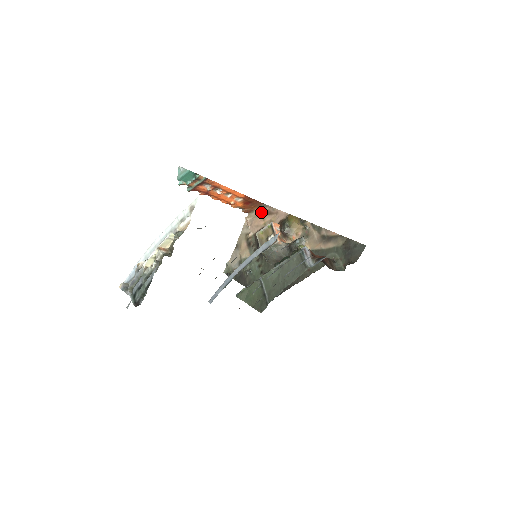
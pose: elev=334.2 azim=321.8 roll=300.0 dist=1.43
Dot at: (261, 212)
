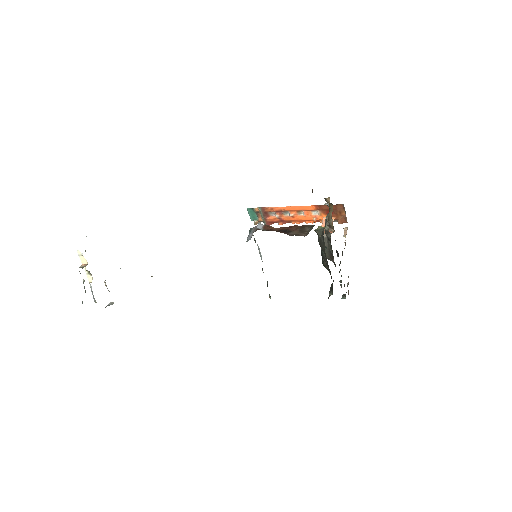
Dot at: occluded
